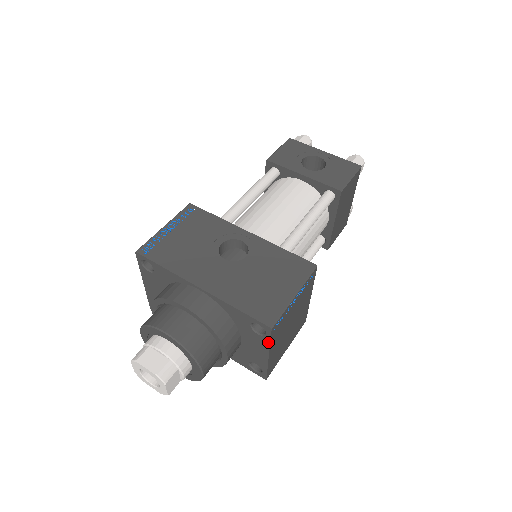
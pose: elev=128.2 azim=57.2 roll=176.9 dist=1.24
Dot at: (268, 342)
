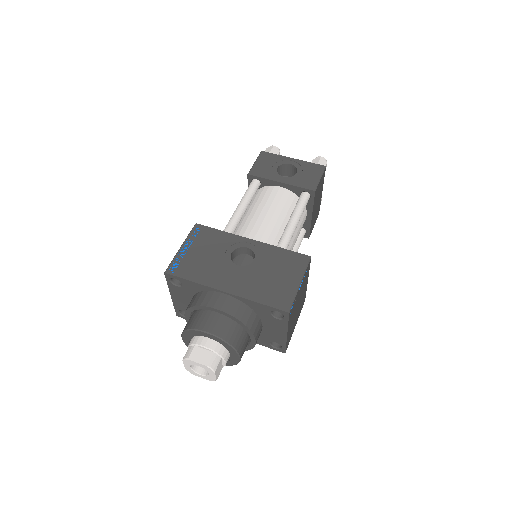
Dot at: (286, 323)
